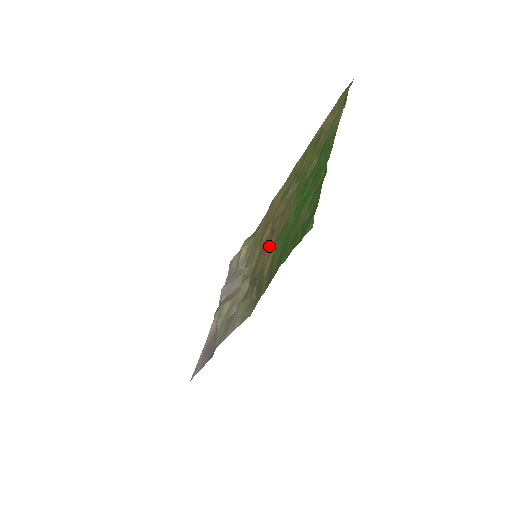
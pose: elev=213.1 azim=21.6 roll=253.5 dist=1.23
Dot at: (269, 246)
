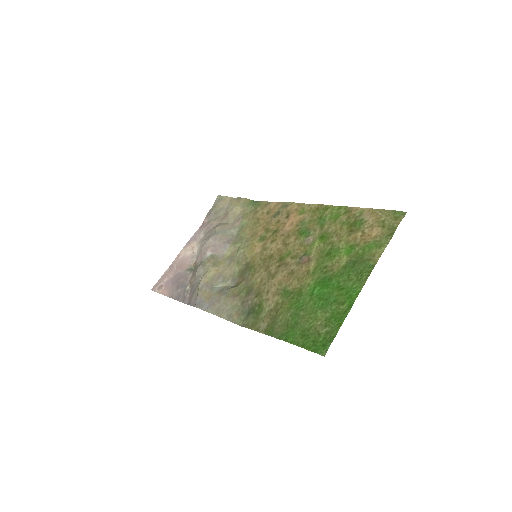
Dot at: (275, 277)
